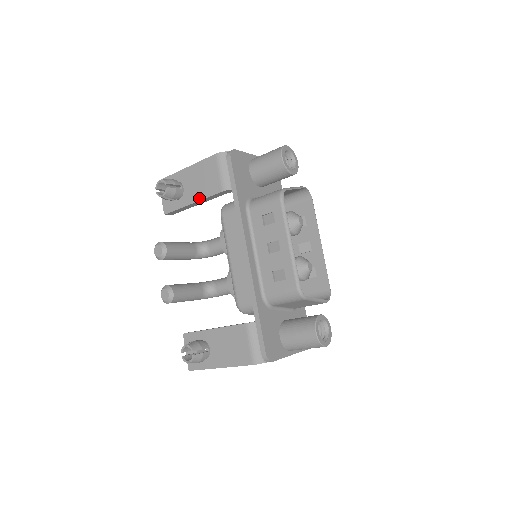
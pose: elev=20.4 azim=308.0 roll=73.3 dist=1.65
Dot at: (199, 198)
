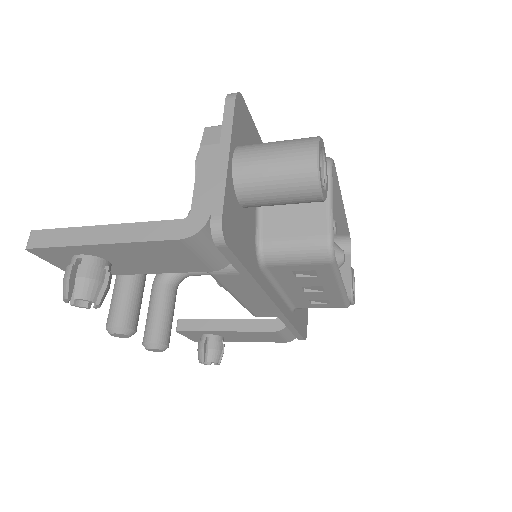
Dot at: (158, 272)
